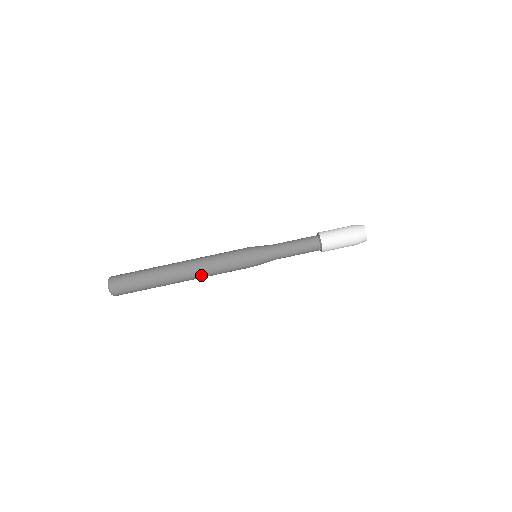
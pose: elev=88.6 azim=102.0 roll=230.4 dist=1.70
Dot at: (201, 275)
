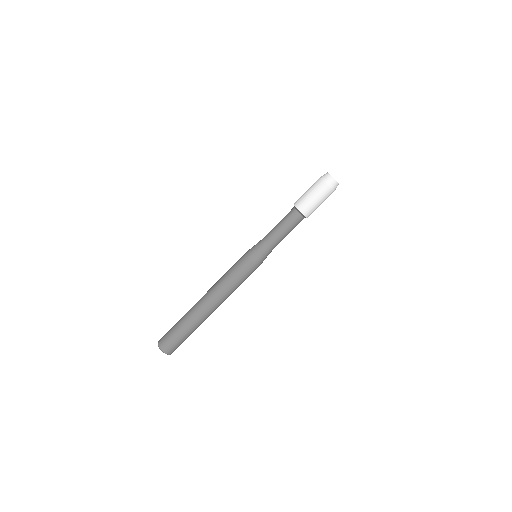
Dot at: occluded
